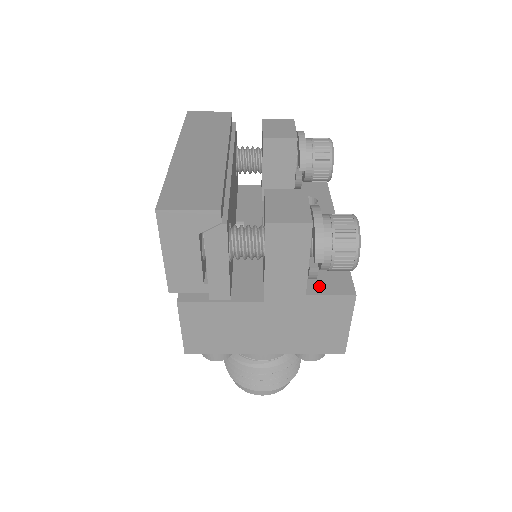
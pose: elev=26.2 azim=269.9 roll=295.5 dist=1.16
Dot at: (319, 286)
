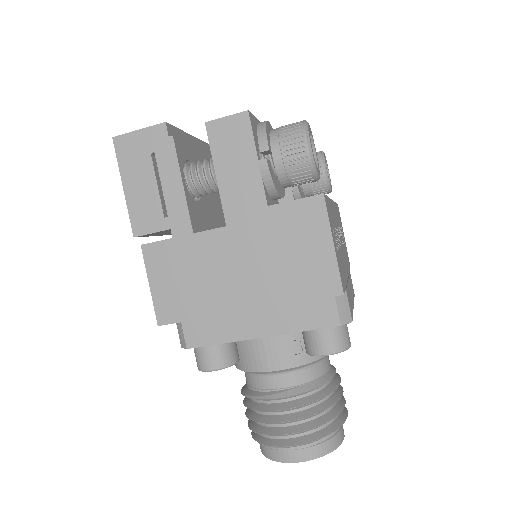
Dot at: occluded
